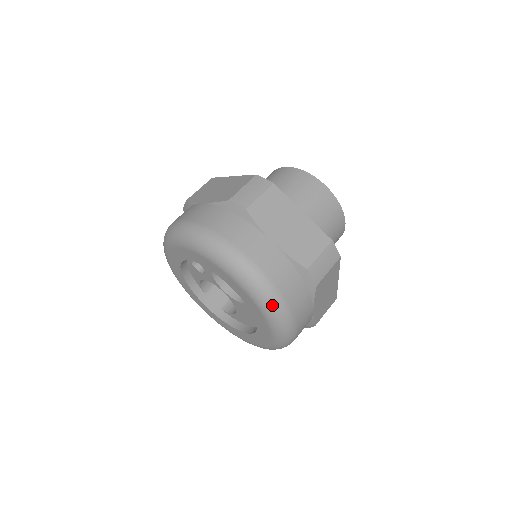
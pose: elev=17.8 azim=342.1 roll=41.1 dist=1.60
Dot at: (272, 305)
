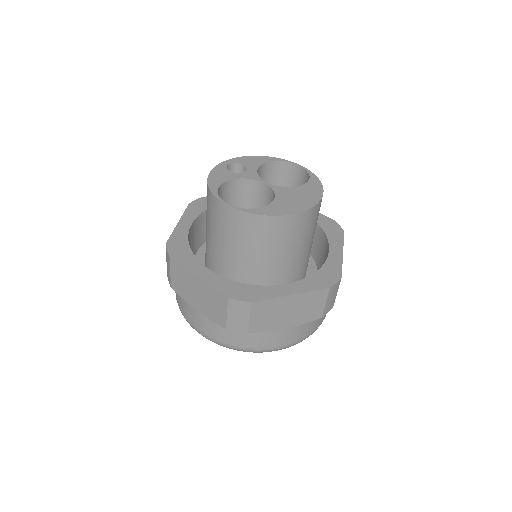
Dot at: (233, 349)
